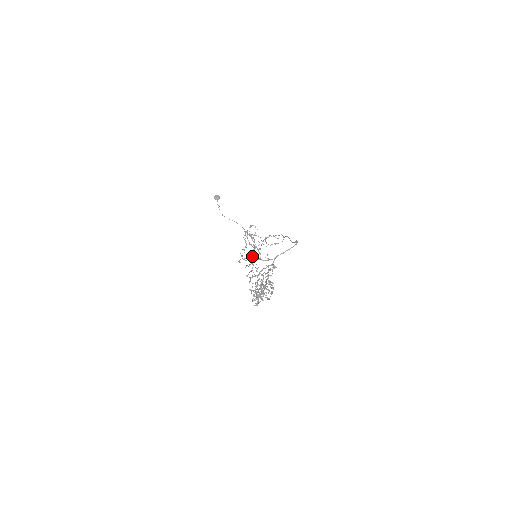
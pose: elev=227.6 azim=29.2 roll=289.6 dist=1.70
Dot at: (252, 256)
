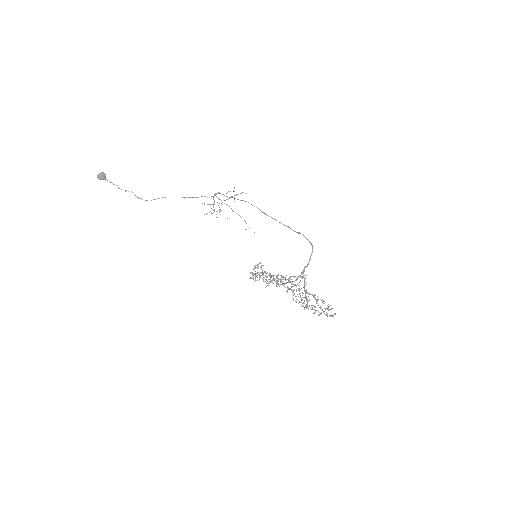
Dot at: occluded
